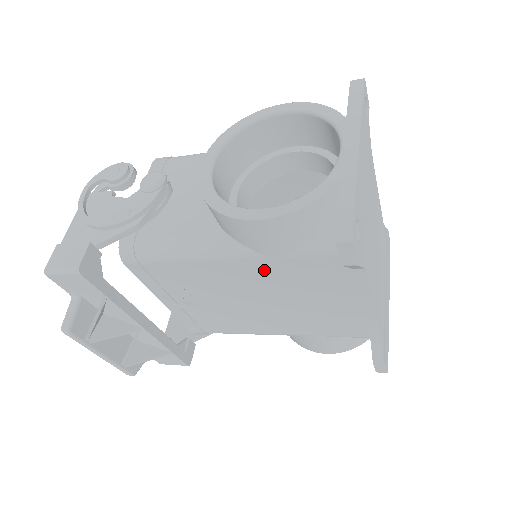
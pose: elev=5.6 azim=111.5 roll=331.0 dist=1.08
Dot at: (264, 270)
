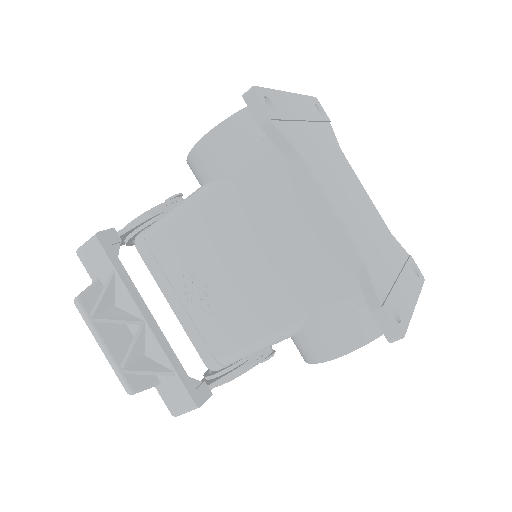
Dot at: (230, 203)
